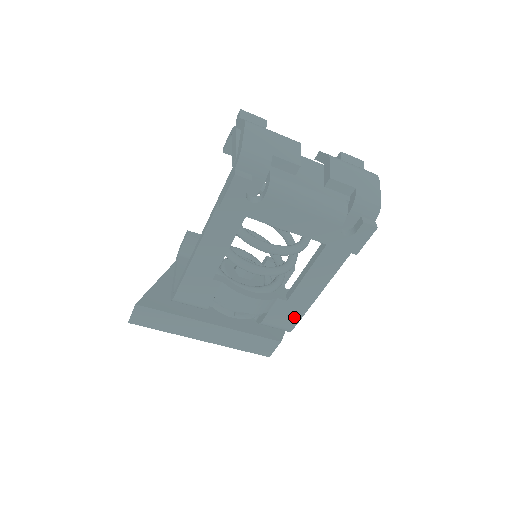
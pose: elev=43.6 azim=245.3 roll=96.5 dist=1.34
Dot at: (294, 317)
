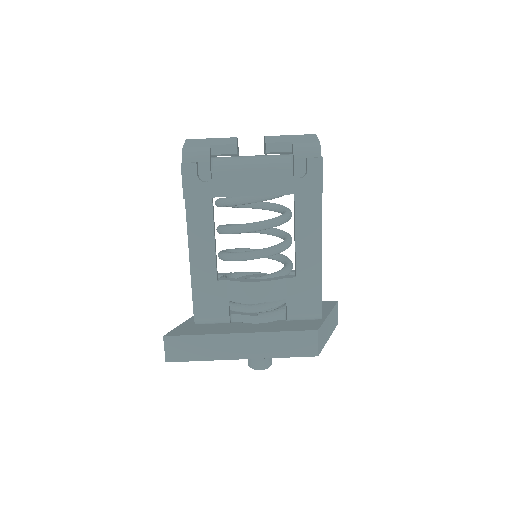
Dot at: (314, 295)
